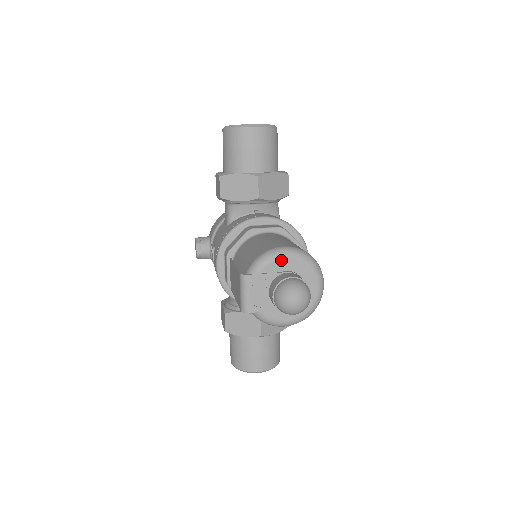
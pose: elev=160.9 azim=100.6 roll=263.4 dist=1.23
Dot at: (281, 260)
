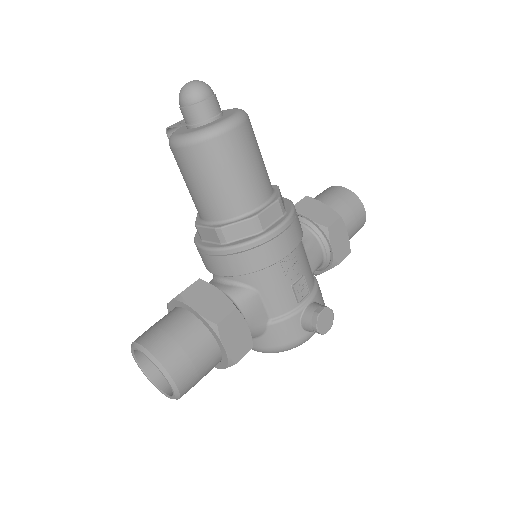
Dot at: (224, 111)
